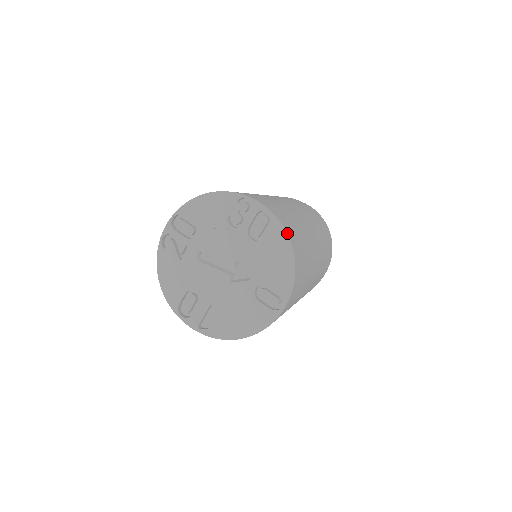
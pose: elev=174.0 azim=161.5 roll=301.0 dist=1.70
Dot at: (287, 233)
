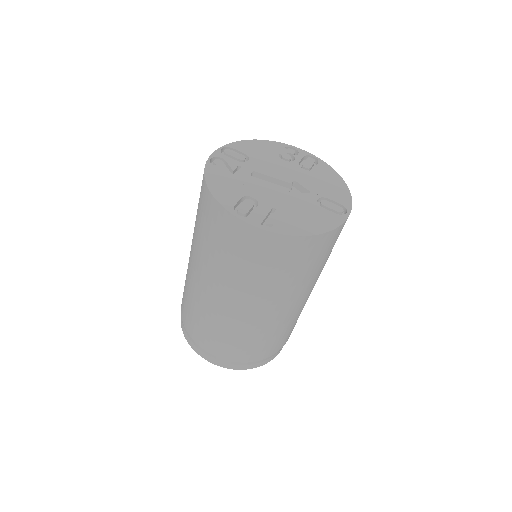
Dot at: (333, 170)
